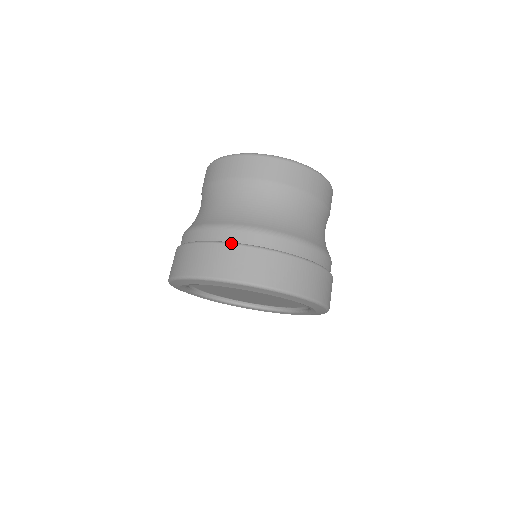
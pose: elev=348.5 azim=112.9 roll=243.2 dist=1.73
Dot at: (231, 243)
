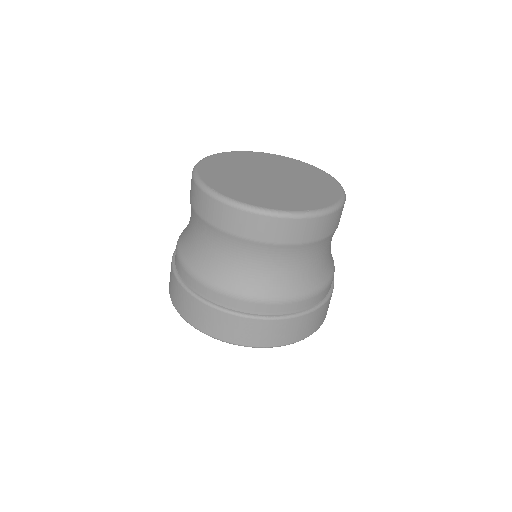
Dot at: (247, 317)
